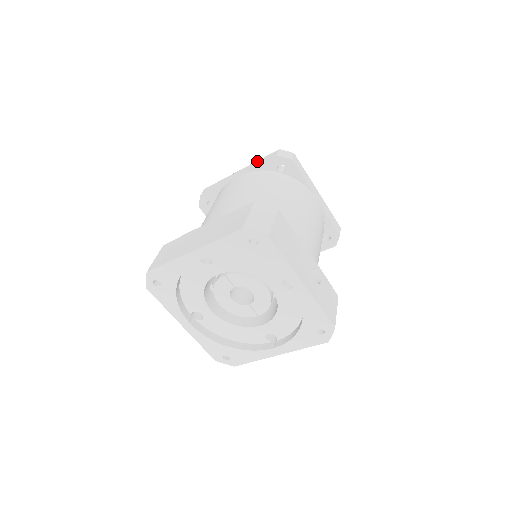
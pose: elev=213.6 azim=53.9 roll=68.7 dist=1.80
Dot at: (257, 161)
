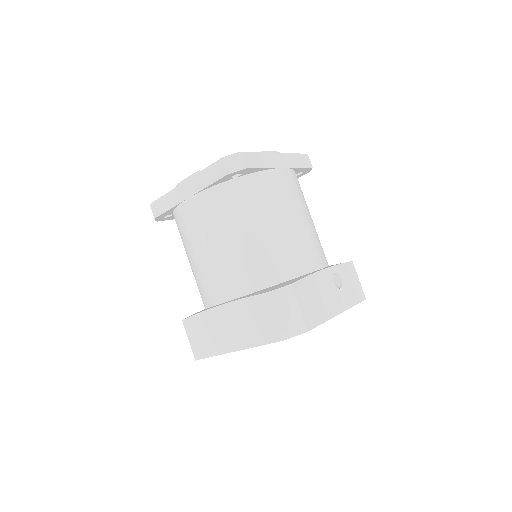
Dot at: (200, 174)
